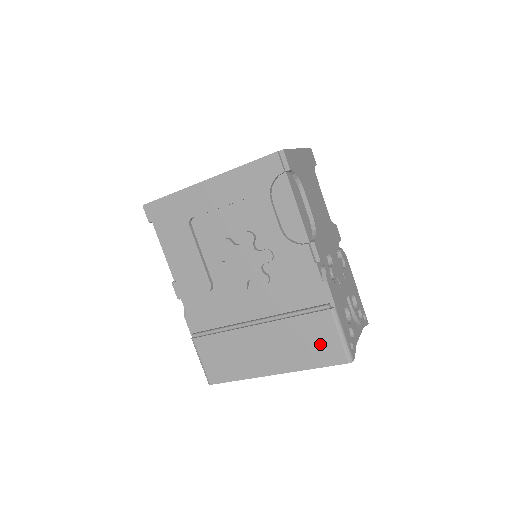
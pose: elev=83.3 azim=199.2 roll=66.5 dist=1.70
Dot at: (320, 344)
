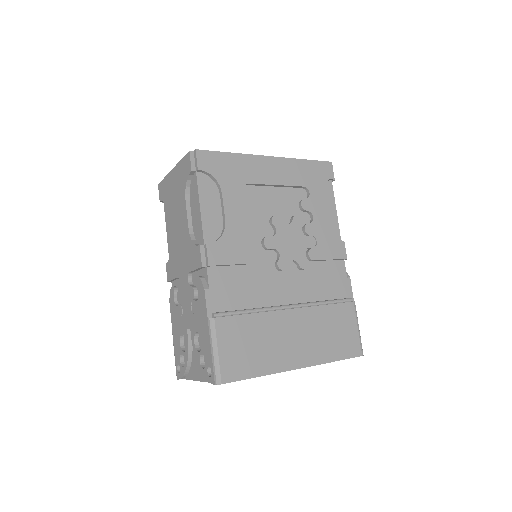
Dot at: (343, 335)
